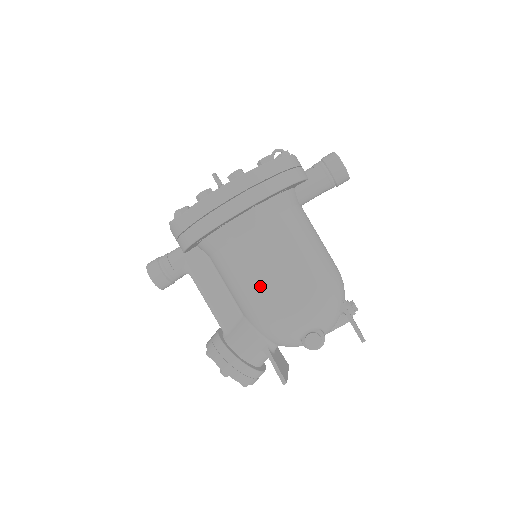
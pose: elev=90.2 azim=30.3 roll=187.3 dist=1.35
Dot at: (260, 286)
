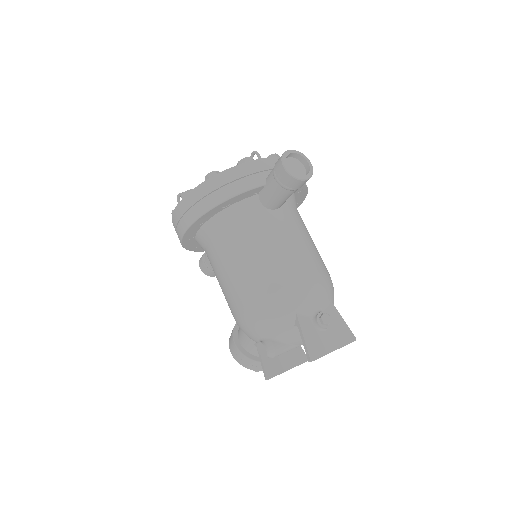
Dot at: (223, 292)
